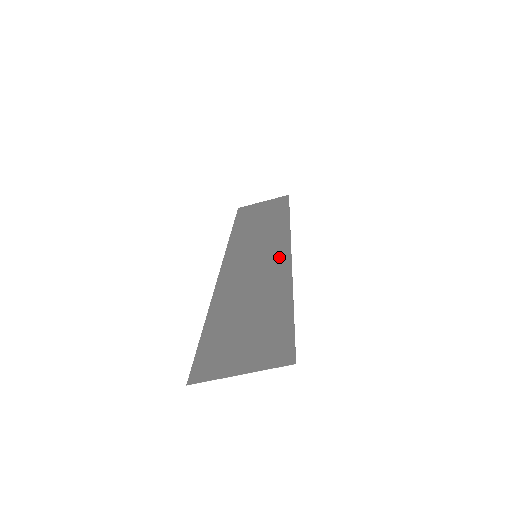
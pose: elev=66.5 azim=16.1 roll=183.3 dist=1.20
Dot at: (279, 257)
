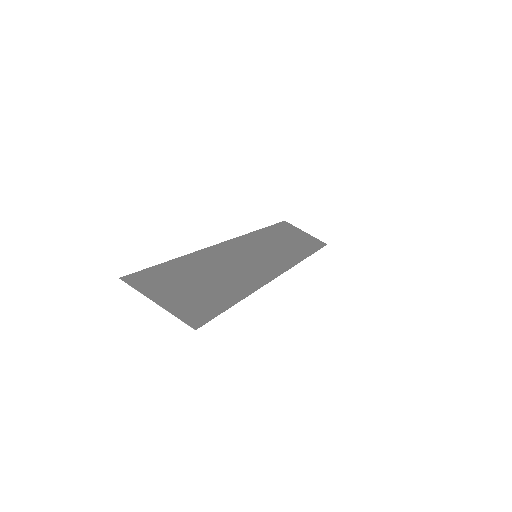
Dot at: (269, 270)
